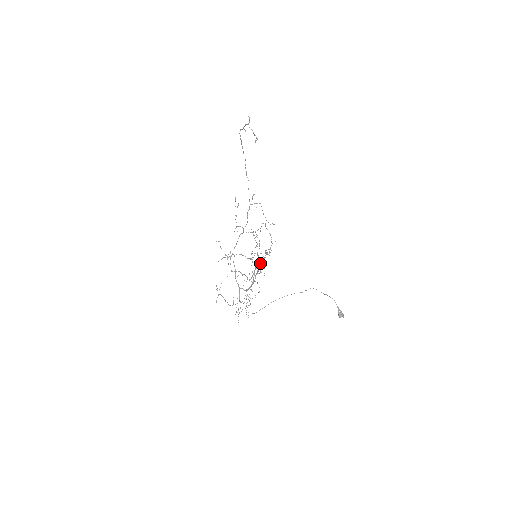
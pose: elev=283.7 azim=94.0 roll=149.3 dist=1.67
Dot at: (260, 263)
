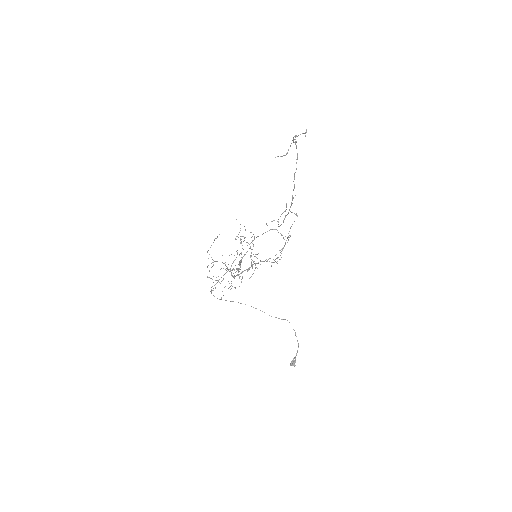
Dot at: (253, 264)
